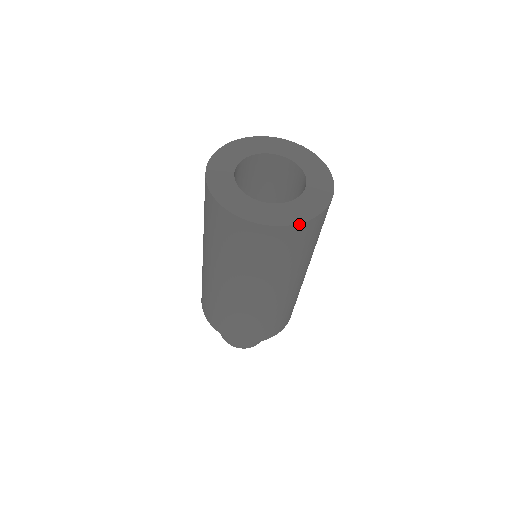
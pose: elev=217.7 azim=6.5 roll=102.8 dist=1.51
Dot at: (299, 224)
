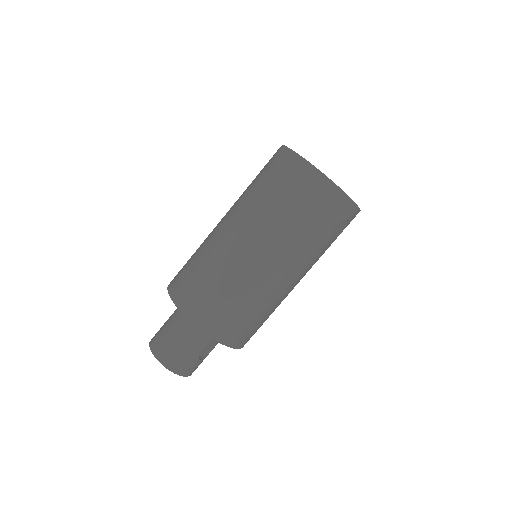
Dot at: (312, 165)
